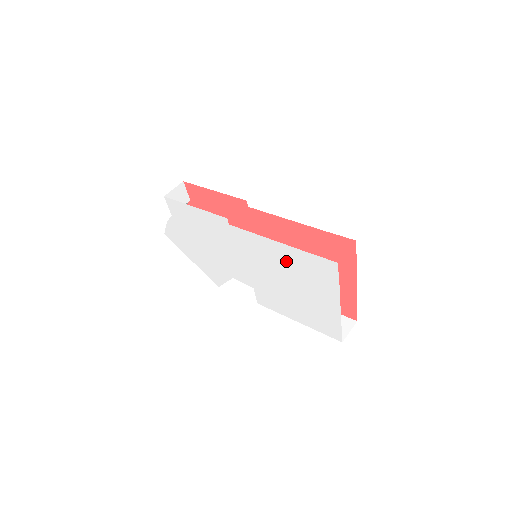
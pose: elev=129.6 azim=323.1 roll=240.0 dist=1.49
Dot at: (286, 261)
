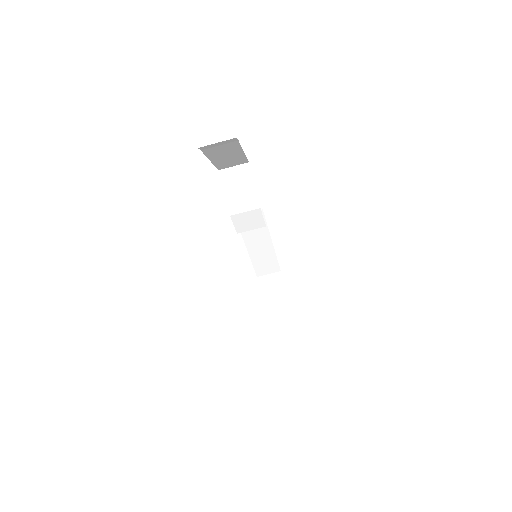
Dot at: occluded
